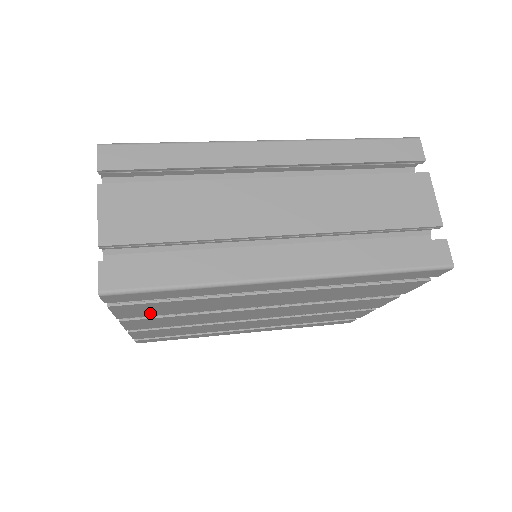
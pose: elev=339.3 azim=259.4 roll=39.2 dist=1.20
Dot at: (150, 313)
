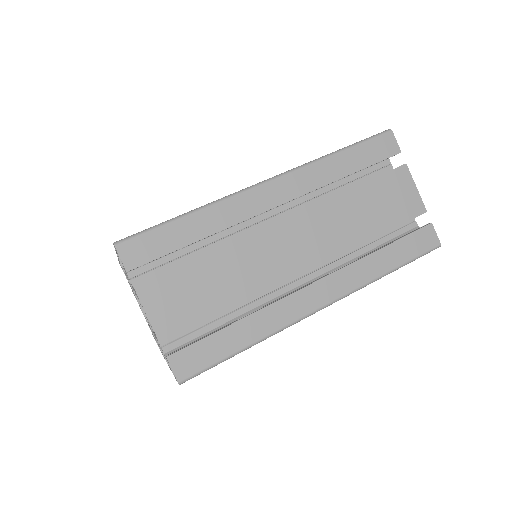
Dot at: occluded
